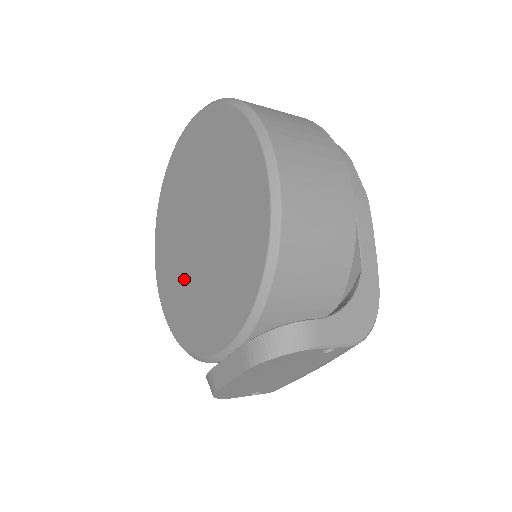
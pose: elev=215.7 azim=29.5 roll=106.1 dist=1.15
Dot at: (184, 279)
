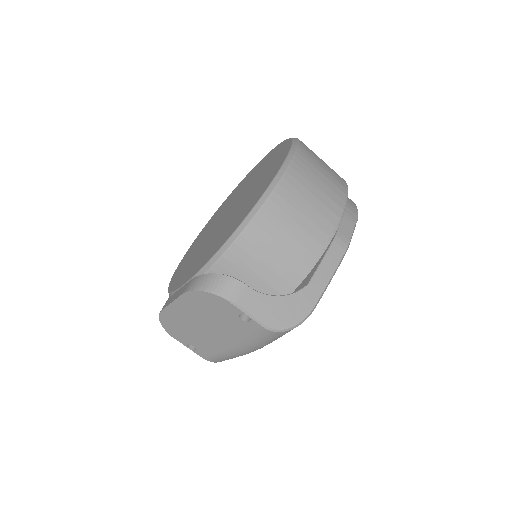
Dot at: (200, 245)
